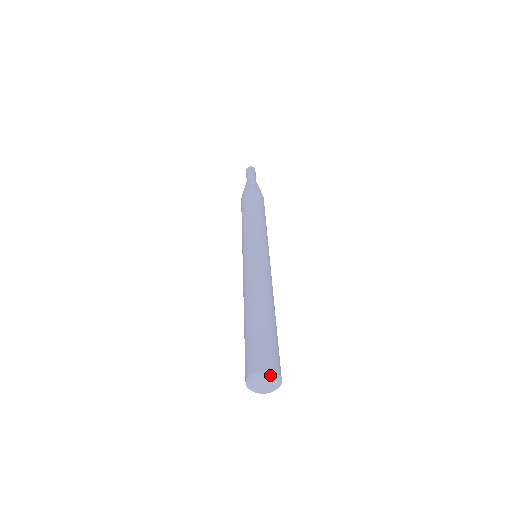
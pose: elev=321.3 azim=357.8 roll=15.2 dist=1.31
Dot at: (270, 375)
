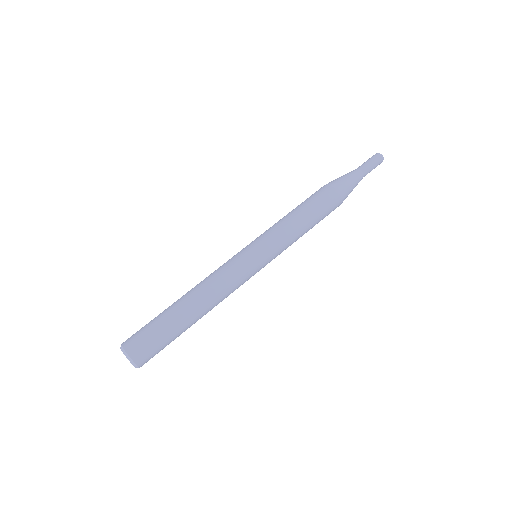
Dot at: (124, 353)
